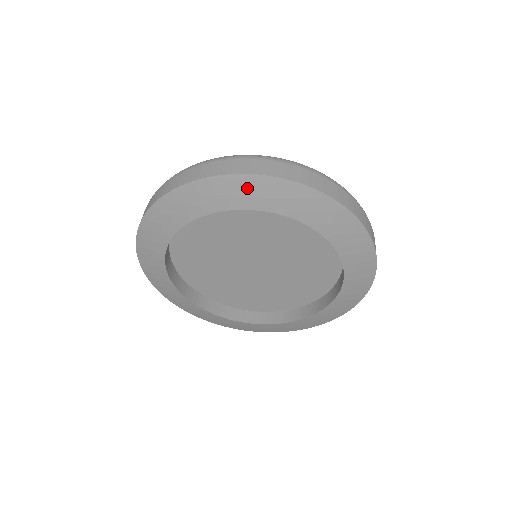
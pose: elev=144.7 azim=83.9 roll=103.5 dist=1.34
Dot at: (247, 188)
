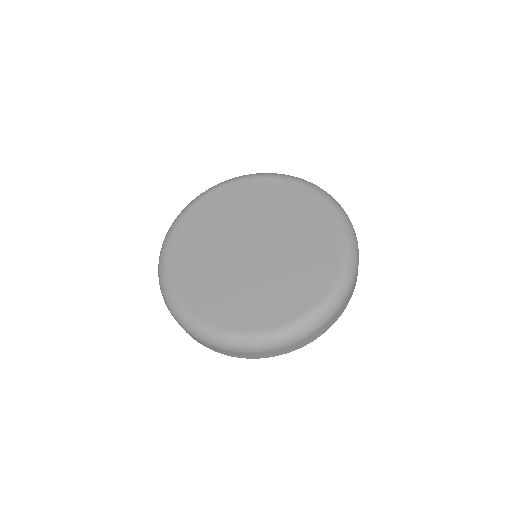
Dot at: occluded
